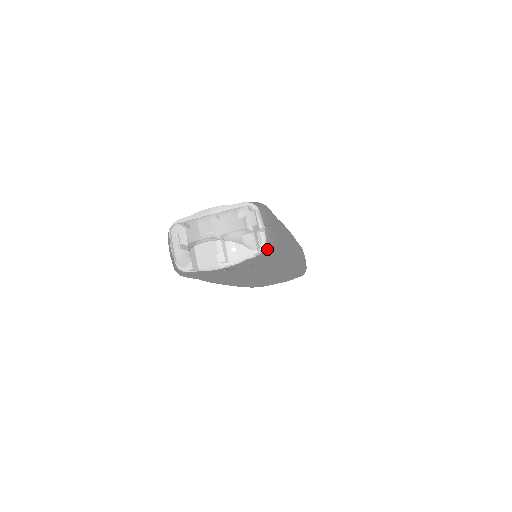
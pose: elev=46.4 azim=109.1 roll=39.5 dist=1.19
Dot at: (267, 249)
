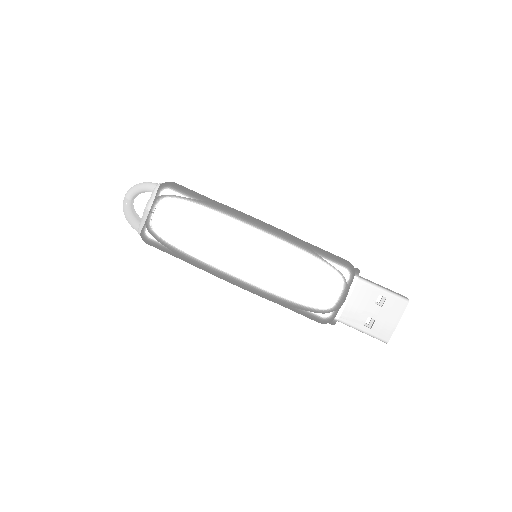
Dot at: (161, 185)
